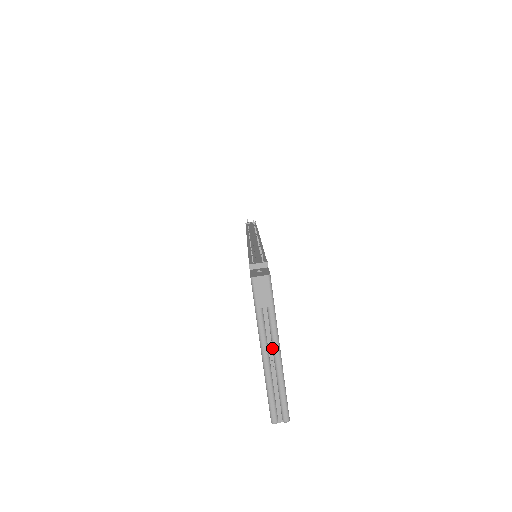
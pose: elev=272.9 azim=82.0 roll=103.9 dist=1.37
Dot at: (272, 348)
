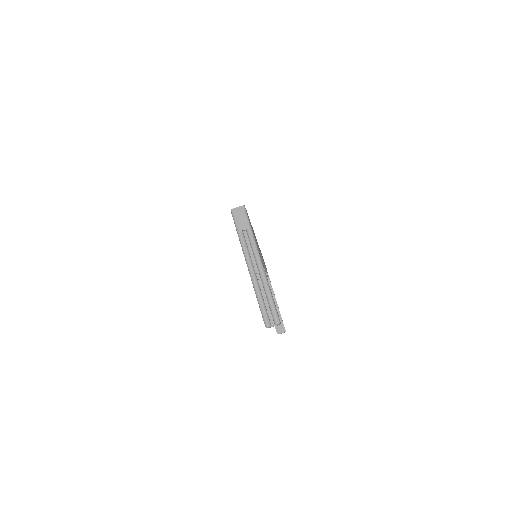
Dot at: (256, 263)
